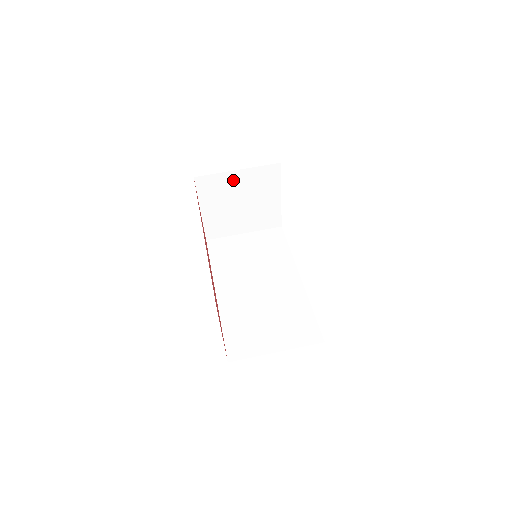
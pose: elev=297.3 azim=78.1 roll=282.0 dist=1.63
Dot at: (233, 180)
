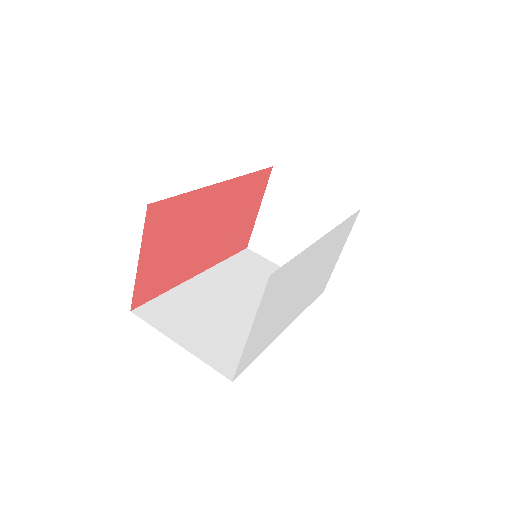
Dot at: (306, 196)
